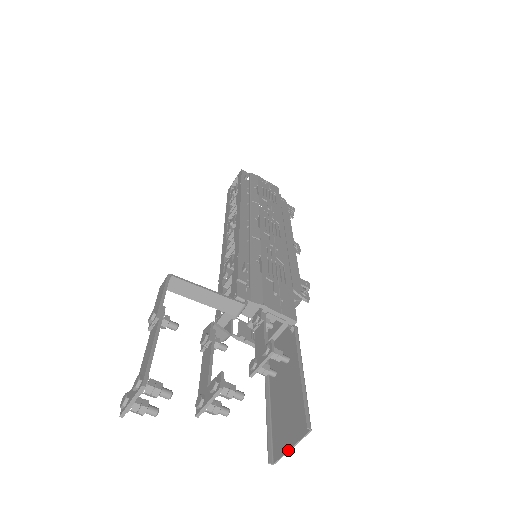
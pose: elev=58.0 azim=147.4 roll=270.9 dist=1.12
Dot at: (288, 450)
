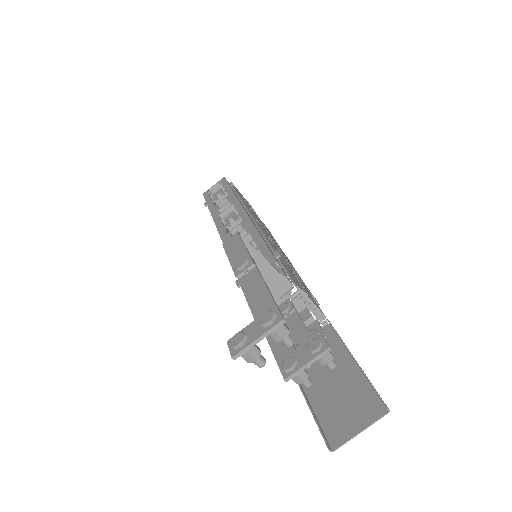
Dot at: (356, 434)
